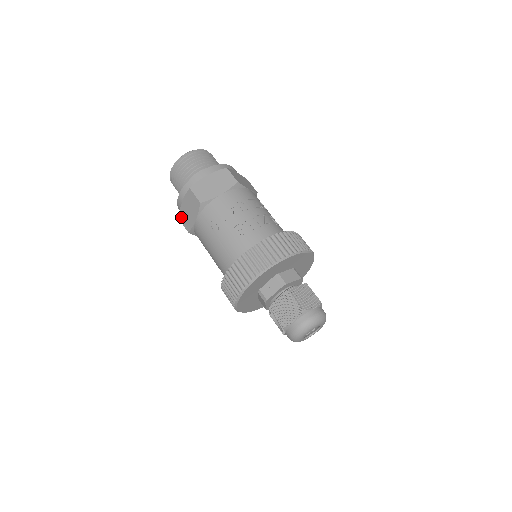
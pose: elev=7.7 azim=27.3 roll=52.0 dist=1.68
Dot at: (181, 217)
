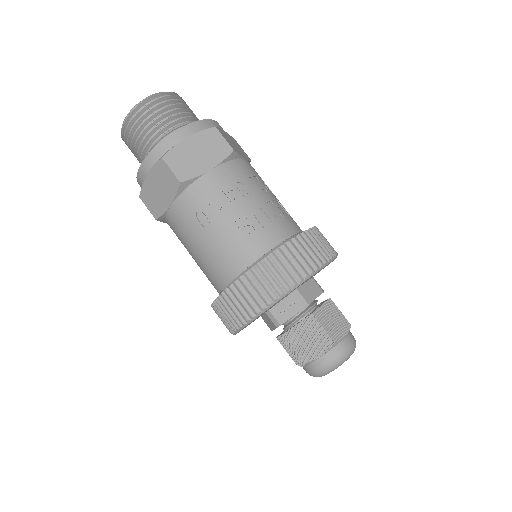
Dot at: (144, 196)
